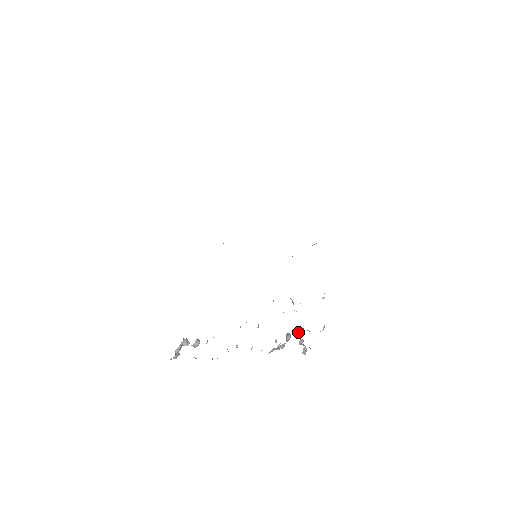
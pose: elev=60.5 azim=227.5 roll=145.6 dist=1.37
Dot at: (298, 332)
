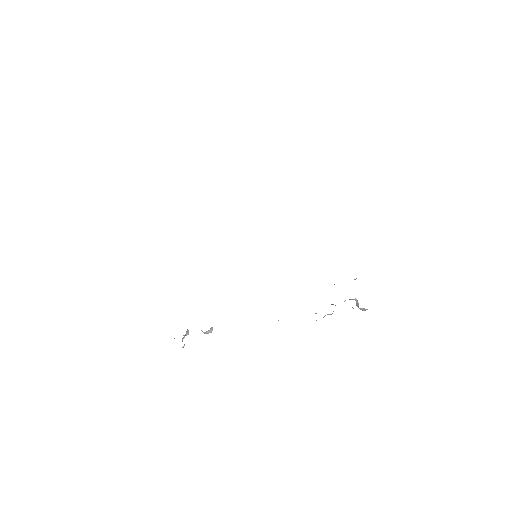
Dot at: occluded
